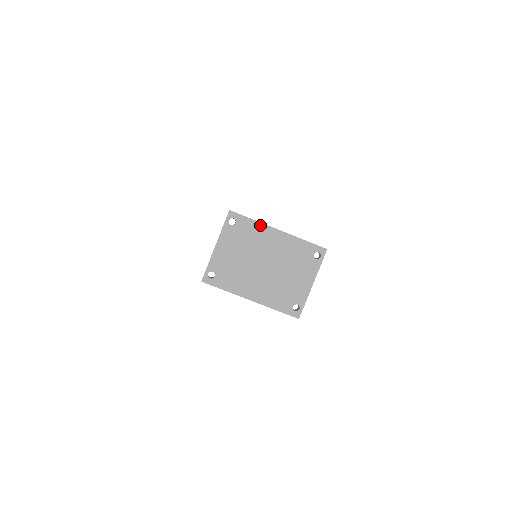
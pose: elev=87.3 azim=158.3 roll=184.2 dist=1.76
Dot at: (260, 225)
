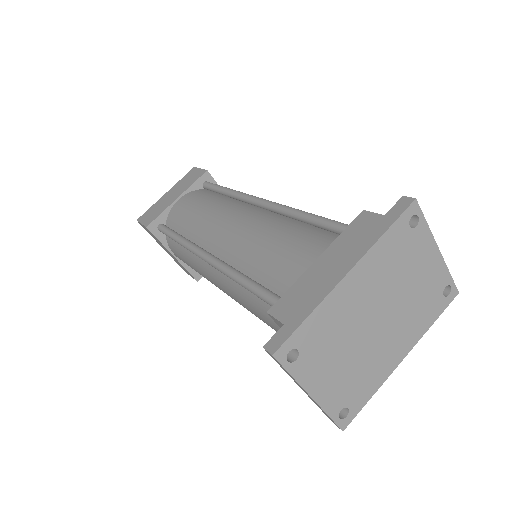
Dot at: (323, 306)
